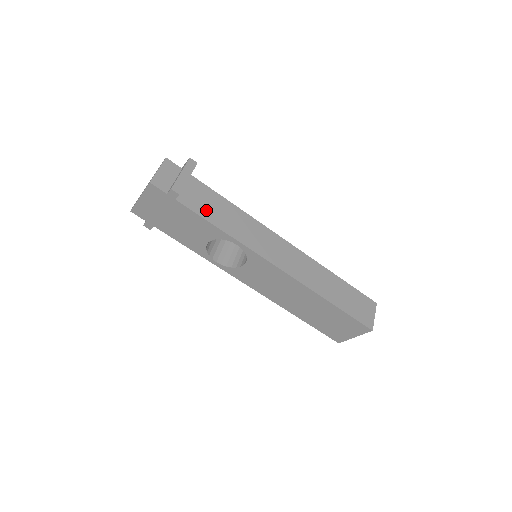
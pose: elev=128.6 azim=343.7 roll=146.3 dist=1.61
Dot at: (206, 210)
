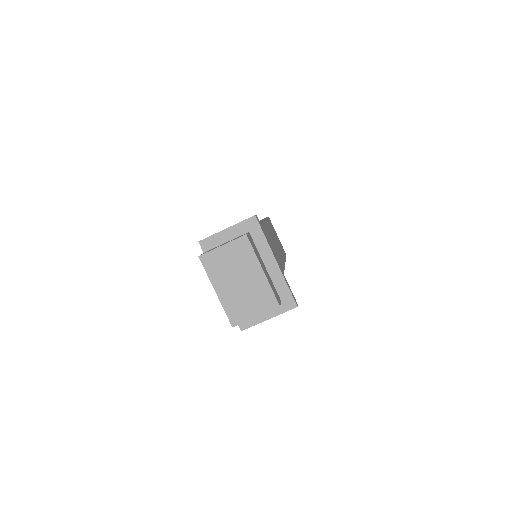
Dot at: occluded
